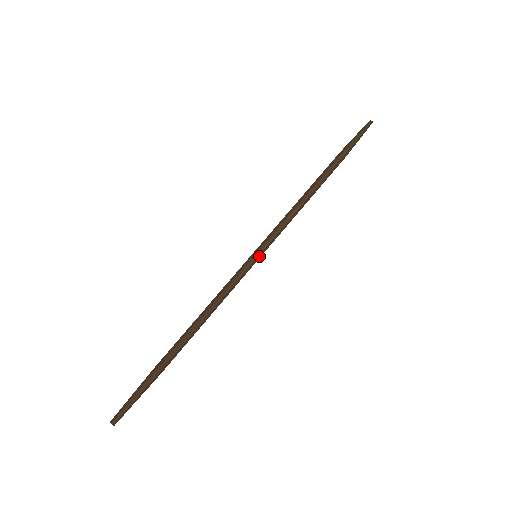
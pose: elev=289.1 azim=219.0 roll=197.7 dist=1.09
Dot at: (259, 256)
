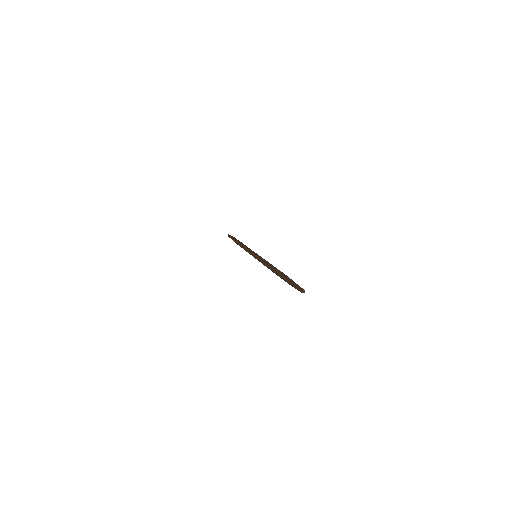
Dot at: occluded
